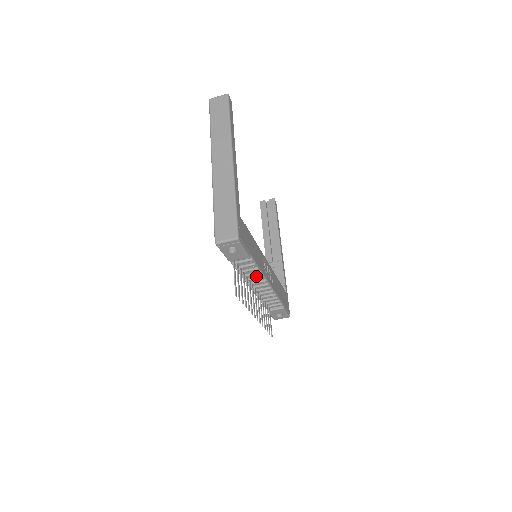
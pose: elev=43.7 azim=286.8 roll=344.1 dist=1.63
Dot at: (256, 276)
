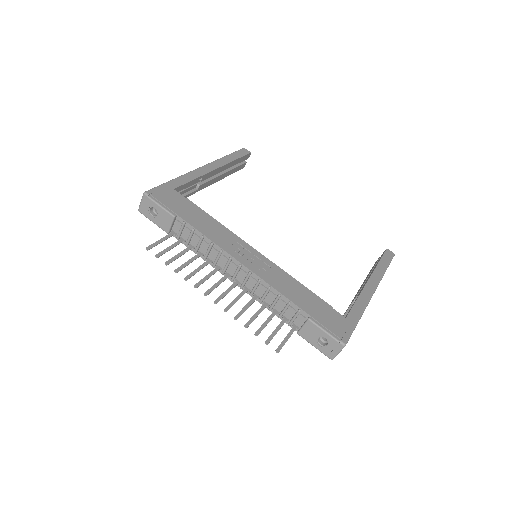
Dot at: (218, 255)
